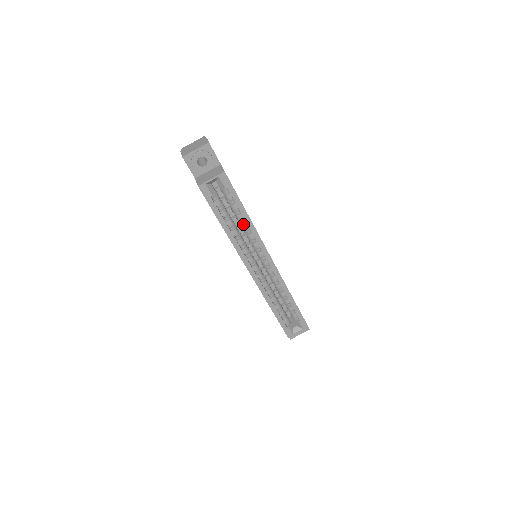
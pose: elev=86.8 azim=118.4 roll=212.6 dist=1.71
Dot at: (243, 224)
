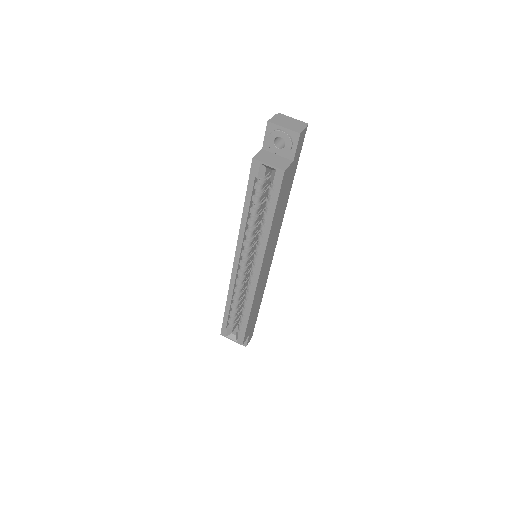
Dot at: (263, 224)
